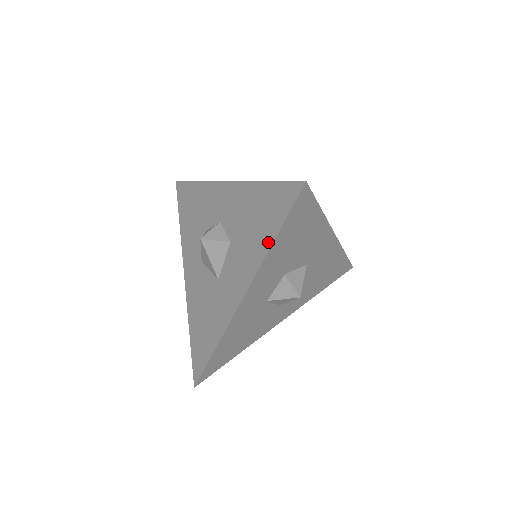
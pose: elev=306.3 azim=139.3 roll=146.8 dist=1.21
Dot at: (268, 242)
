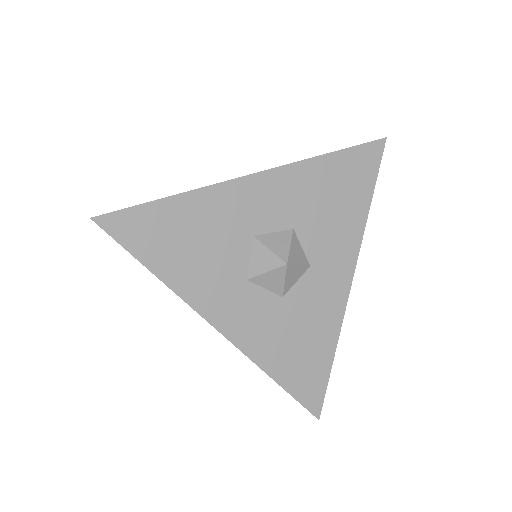
Dot at: (320, 157)
